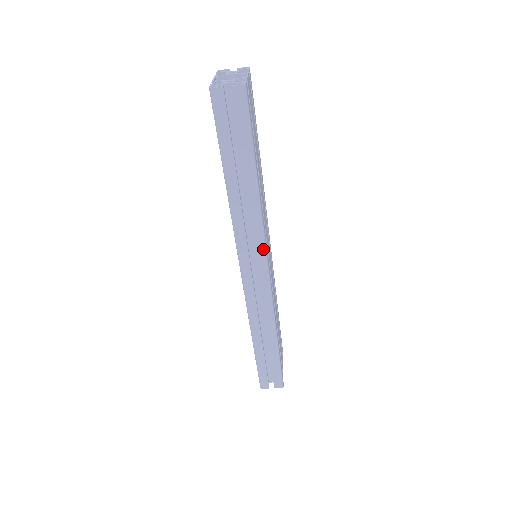
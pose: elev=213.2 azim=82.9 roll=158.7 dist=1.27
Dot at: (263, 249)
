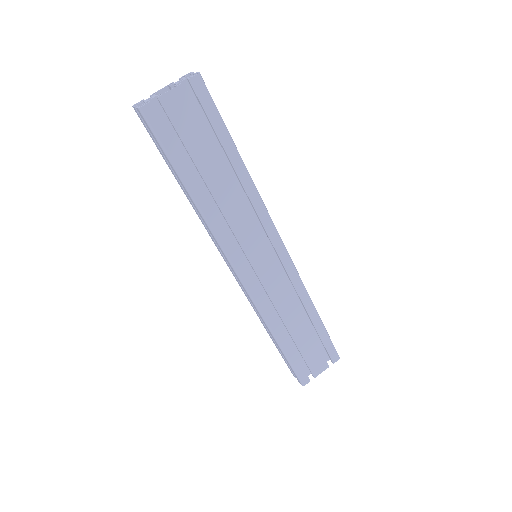
Dot at: (225, 255)
